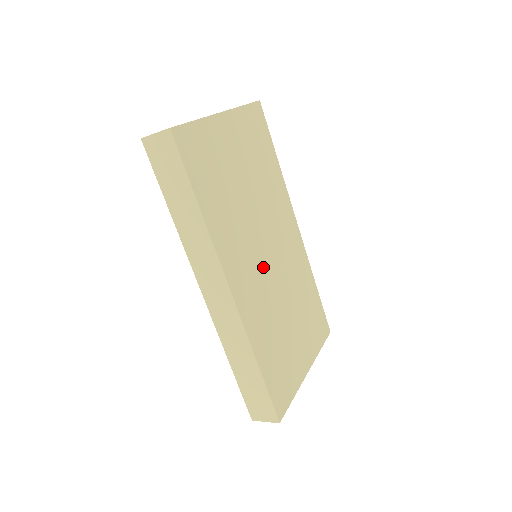
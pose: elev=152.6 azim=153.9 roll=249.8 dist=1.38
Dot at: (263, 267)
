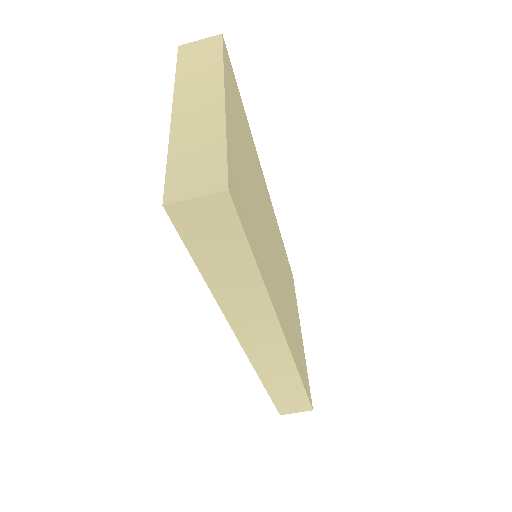
Dot at: (278, 274)
